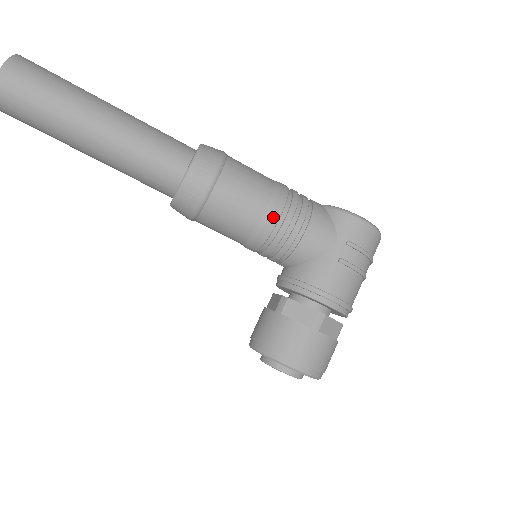
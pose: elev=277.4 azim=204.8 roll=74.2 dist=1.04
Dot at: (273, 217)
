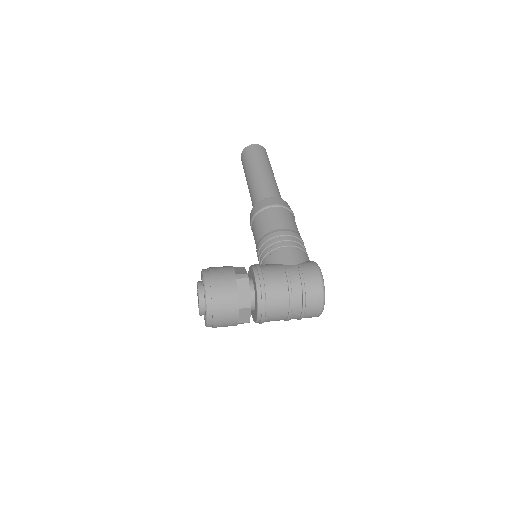
Dot at: (280, 233)
